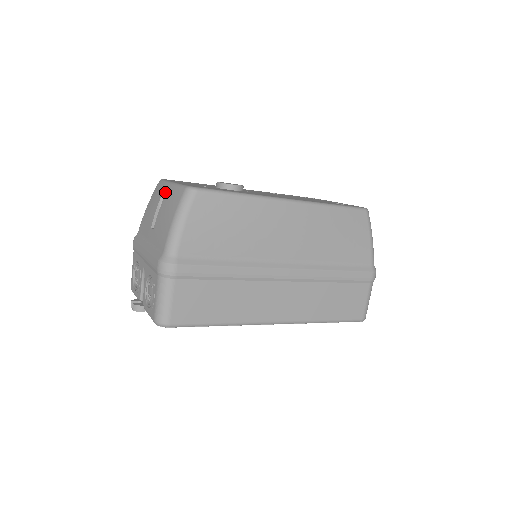
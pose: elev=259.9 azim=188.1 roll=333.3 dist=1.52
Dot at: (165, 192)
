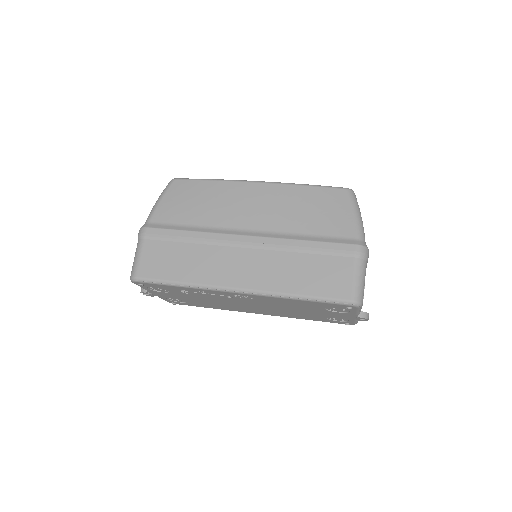
Dot at: occluded
